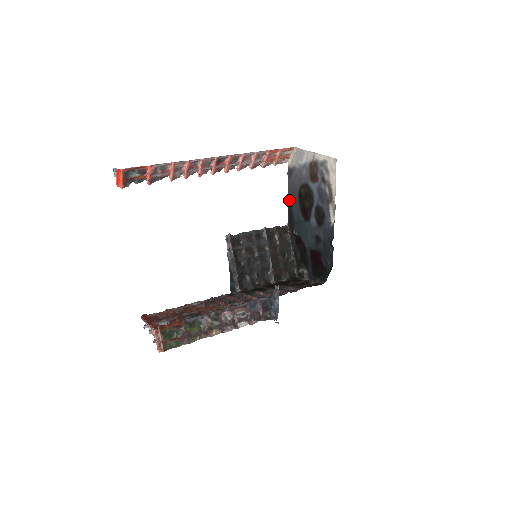
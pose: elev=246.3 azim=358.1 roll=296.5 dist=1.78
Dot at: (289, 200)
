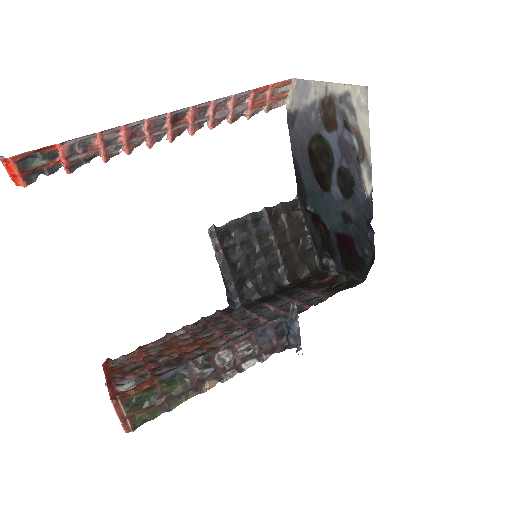
Dot at: (295, 162)
